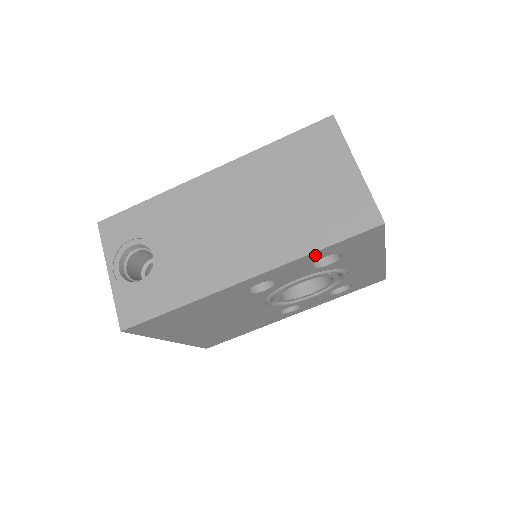
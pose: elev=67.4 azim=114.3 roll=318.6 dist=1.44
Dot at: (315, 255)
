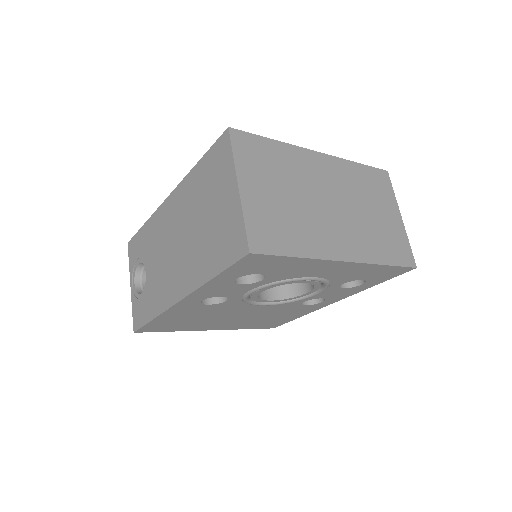
Dot at: (219, 280)
